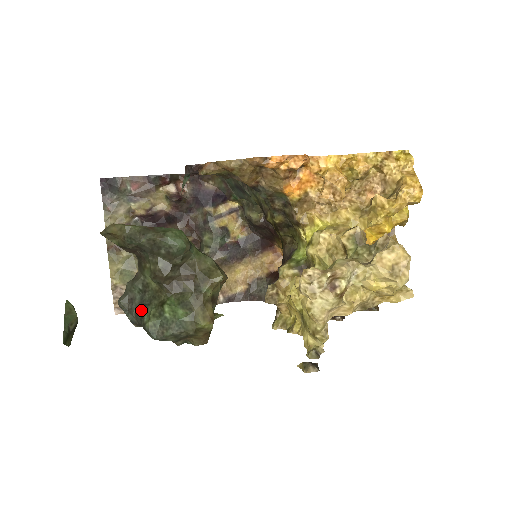
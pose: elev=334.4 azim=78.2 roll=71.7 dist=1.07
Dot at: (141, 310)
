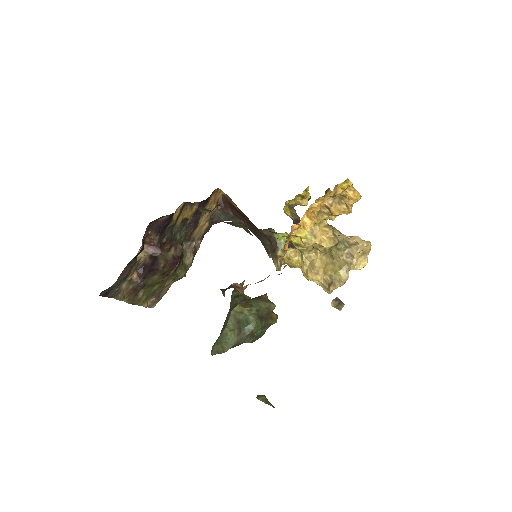
Dot at: occluded
